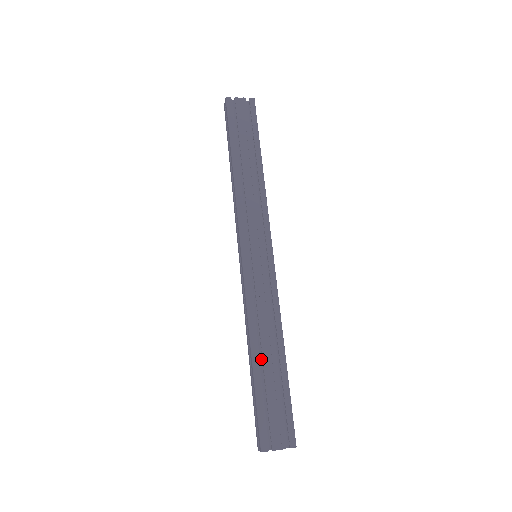
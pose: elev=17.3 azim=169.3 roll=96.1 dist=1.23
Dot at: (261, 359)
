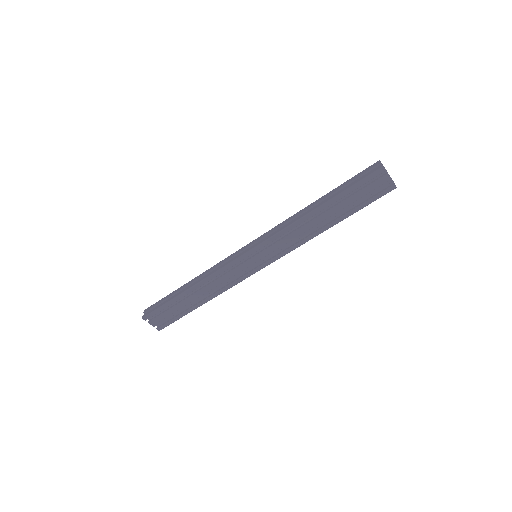
Dot at: (191, 293)
